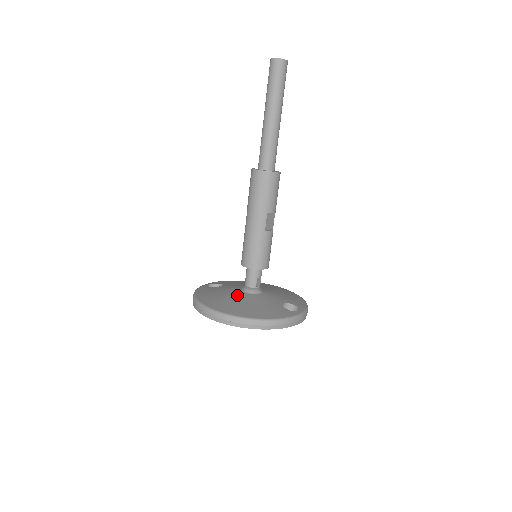
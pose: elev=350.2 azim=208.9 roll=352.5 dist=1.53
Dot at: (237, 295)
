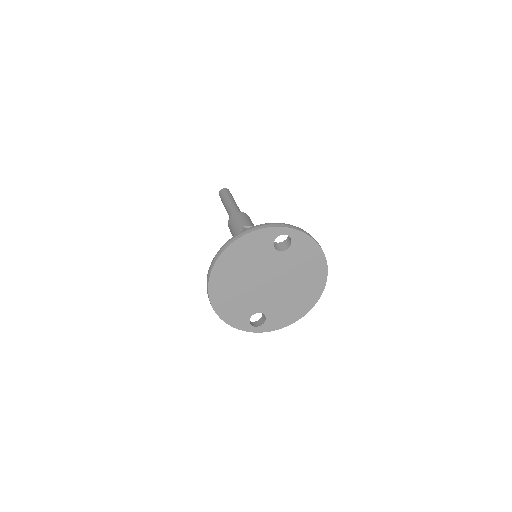
Dot at: occluded
